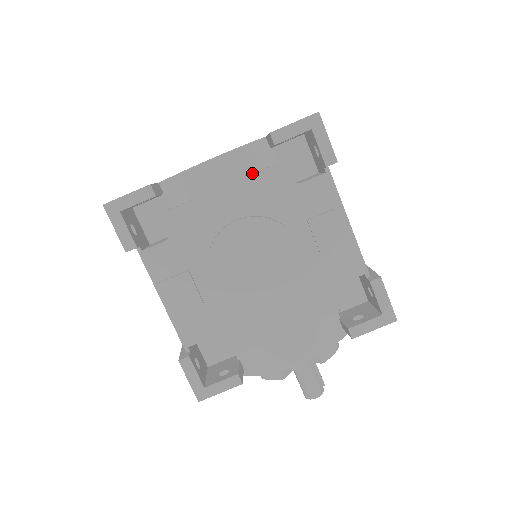
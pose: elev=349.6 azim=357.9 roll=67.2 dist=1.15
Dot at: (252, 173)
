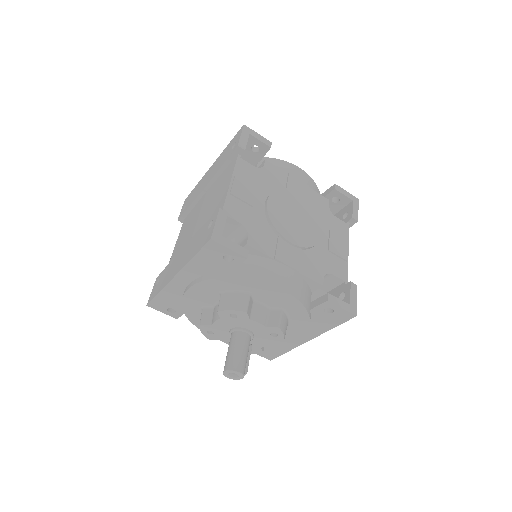
Dot at: occluded
